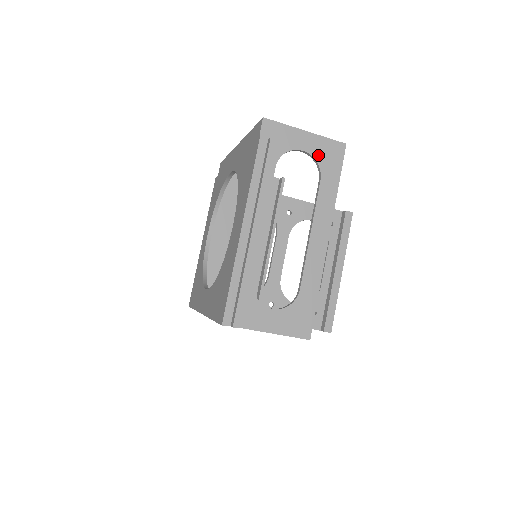
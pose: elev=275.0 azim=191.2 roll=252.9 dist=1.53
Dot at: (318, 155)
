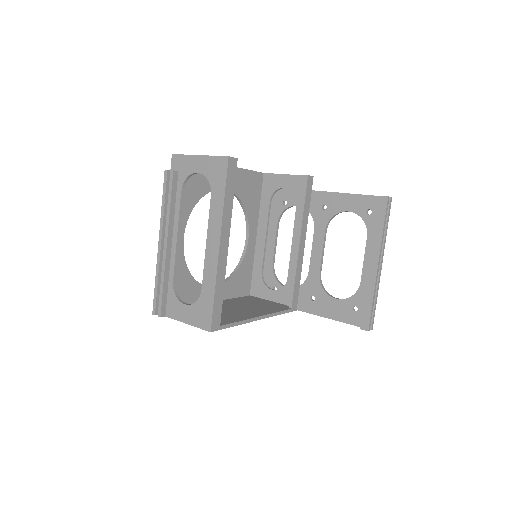
Dot at: (208, 173)
